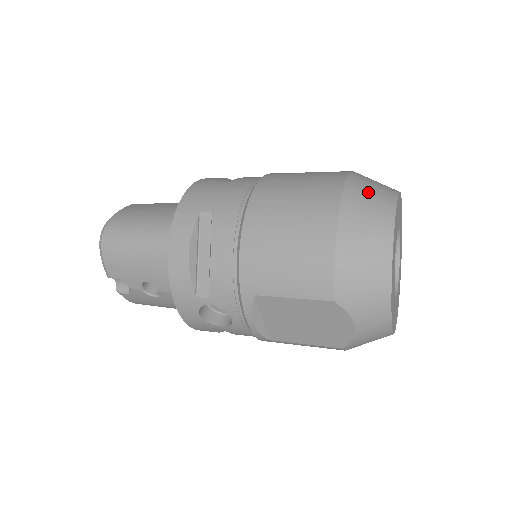
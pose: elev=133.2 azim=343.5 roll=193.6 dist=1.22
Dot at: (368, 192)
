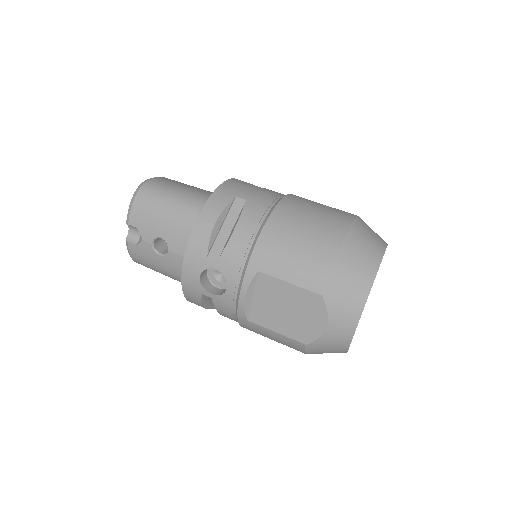
Dot at: (369, 231)
